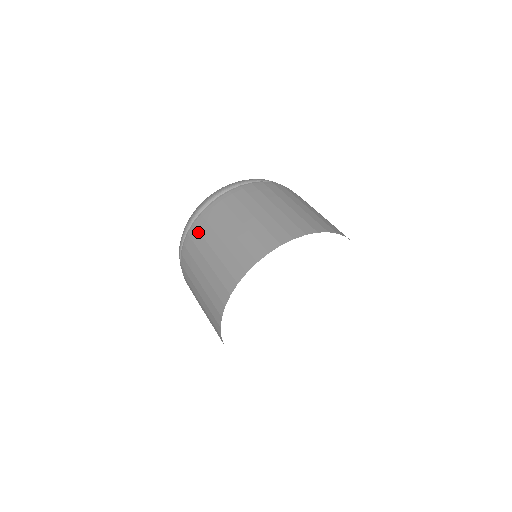
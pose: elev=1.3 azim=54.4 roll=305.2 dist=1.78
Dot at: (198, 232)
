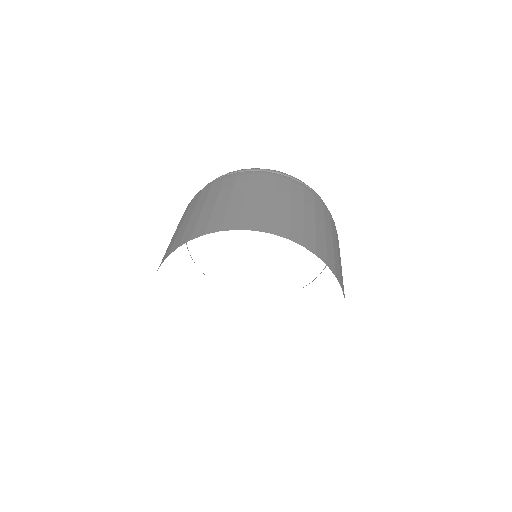
Dot at: occluded
